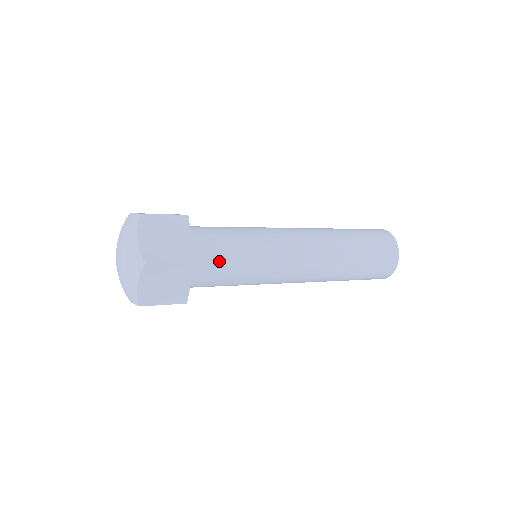
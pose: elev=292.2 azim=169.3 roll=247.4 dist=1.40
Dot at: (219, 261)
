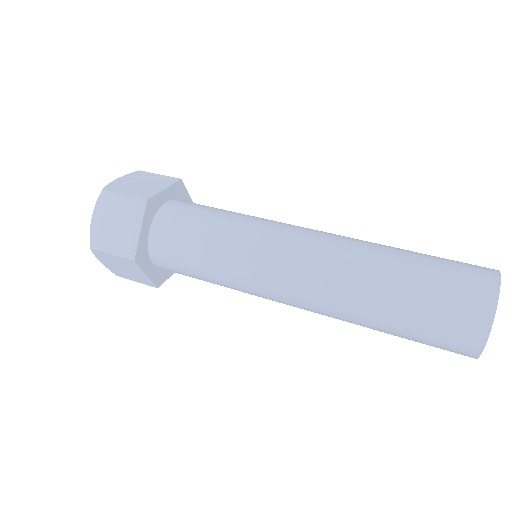
Dot at: (187, 222)
